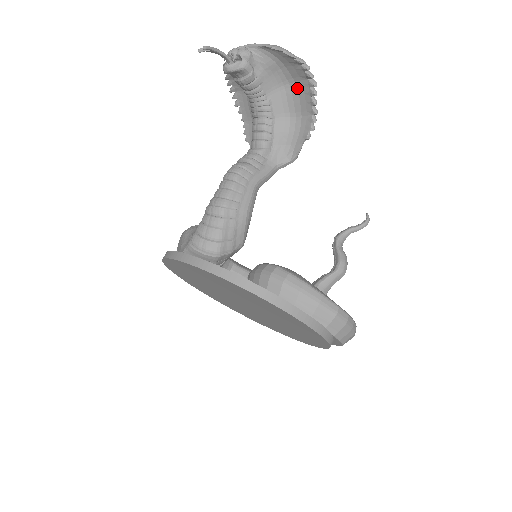
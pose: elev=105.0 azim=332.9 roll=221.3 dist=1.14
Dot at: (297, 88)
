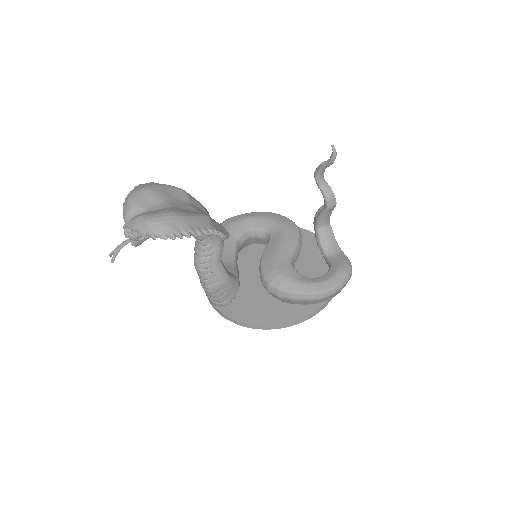
Dot at: occluded
